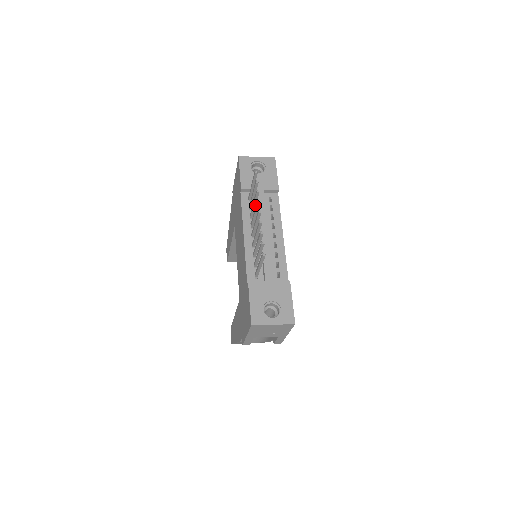
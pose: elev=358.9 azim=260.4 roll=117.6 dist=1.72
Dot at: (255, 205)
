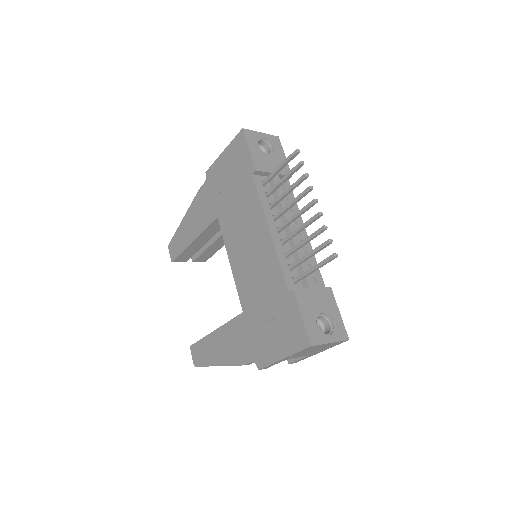
Dot at: (289, 192)
